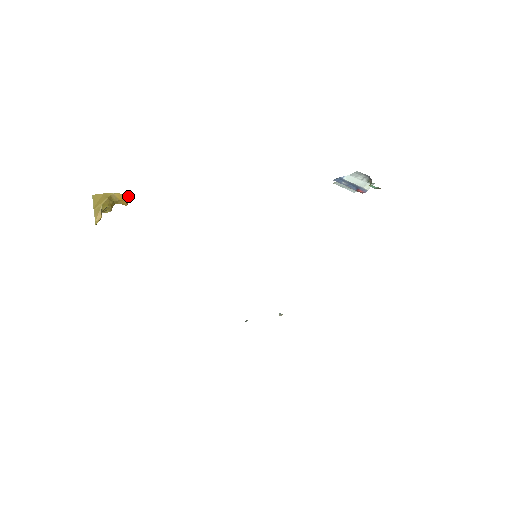
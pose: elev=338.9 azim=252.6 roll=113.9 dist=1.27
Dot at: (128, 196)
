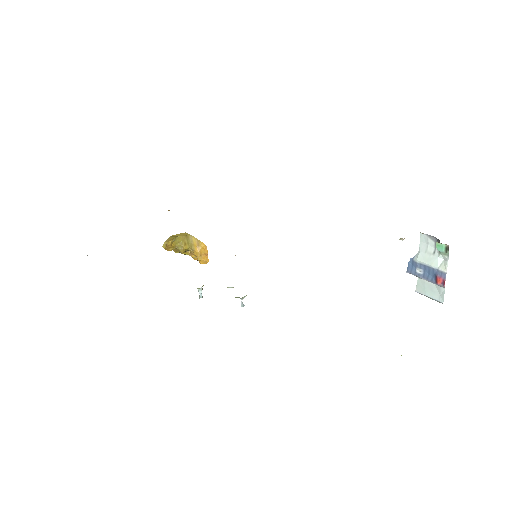
Dot at: (202, 245)
